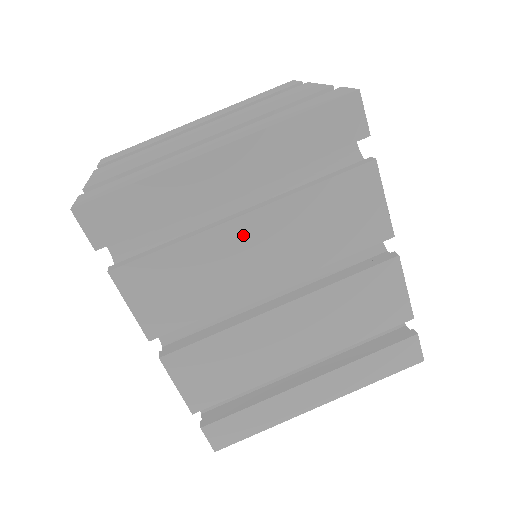
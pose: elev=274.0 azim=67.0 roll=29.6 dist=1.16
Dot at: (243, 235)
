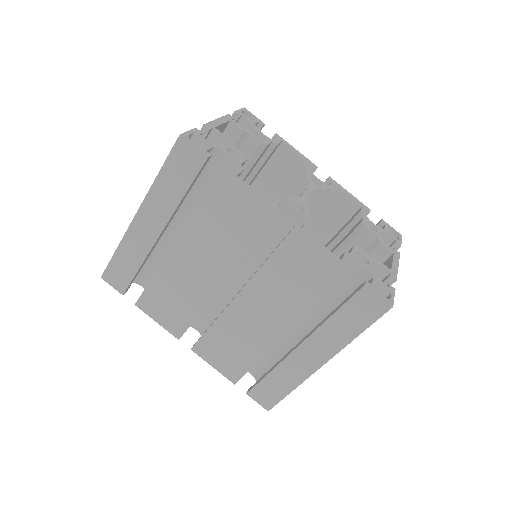
Dot at: (182, 258)
